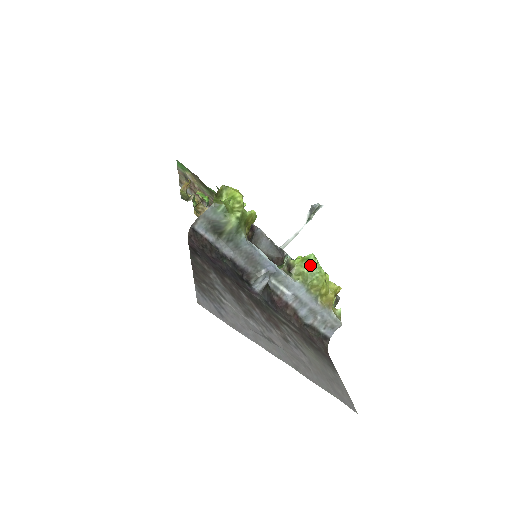
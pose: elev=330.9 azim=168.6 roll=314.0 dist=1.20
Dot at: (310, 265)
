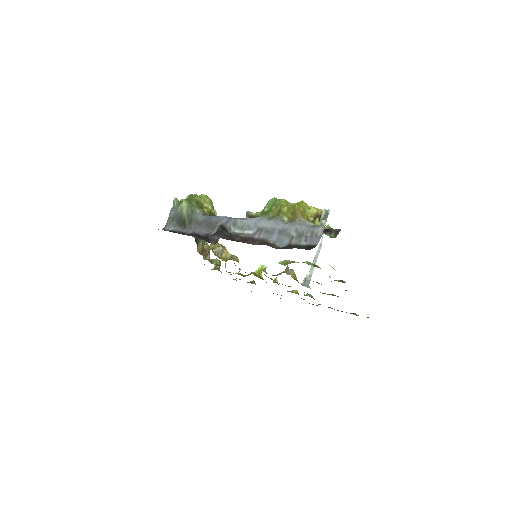
Dot at: (268, 204)
